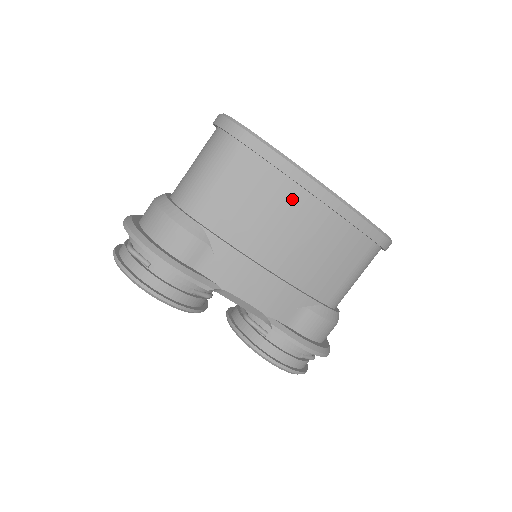
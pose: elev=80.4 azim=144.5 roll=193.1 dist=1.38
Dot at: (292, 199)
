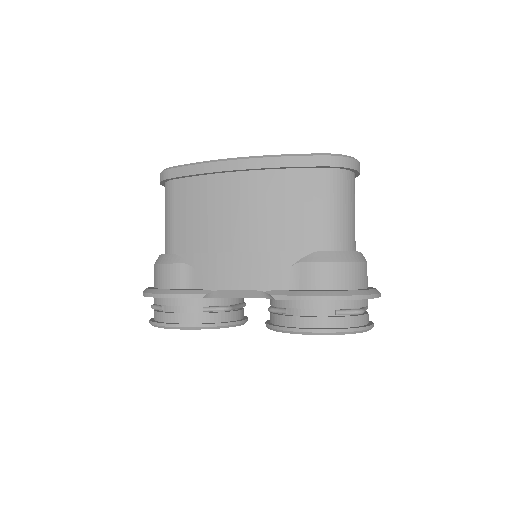
Dot at: (221, 187)
